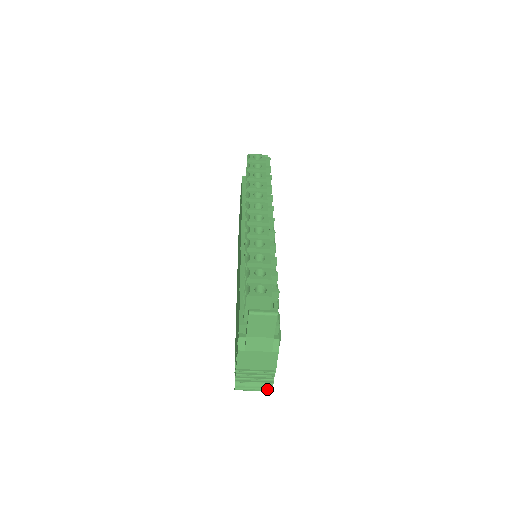
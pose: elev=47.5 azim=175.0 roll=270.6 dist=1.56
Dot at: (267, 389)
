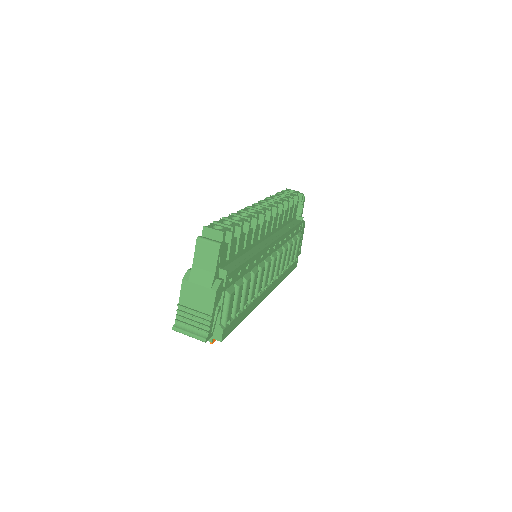
Dot at: (201, 337)
